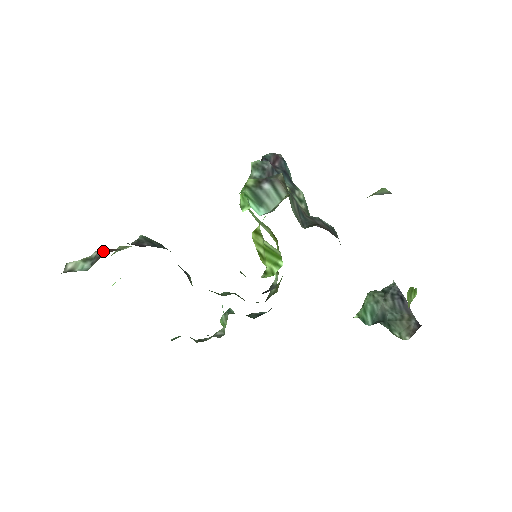
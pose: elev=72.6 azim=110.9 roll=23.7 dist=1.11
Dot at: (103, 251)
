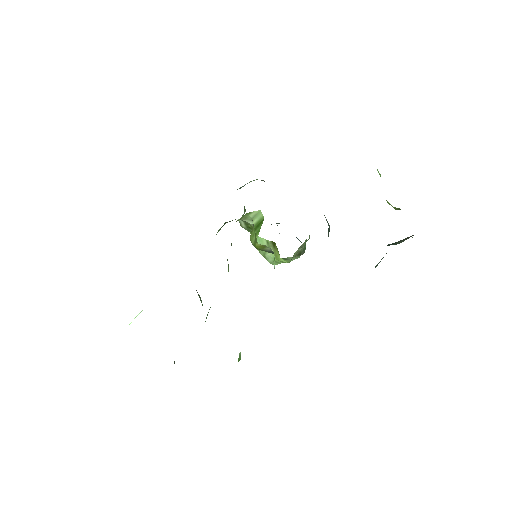
Dot at: occluded
